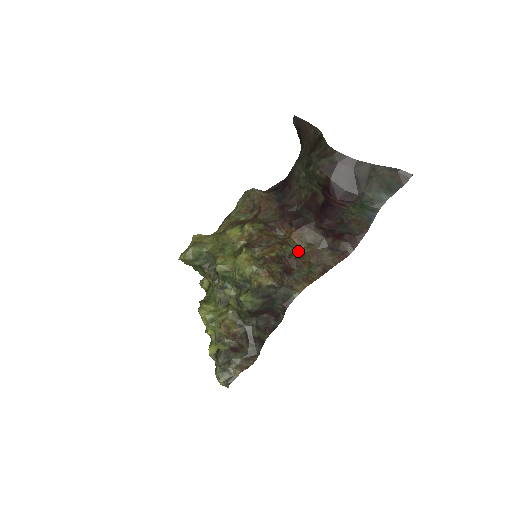
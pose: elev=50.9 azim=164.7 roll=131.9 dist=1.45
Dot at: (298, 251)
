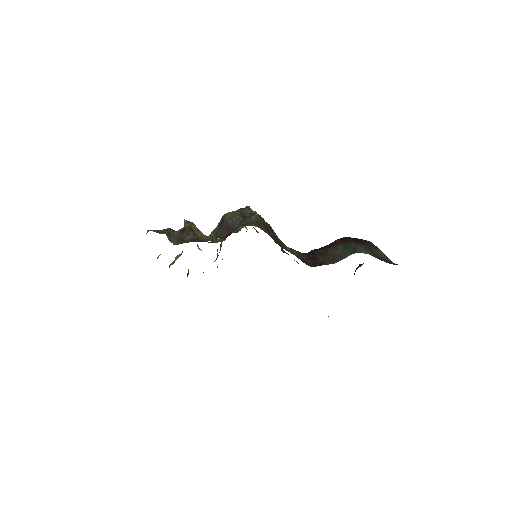
Dot at: (283, 246)
